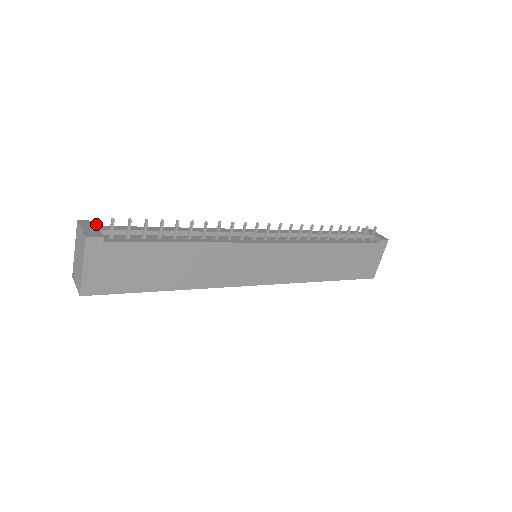
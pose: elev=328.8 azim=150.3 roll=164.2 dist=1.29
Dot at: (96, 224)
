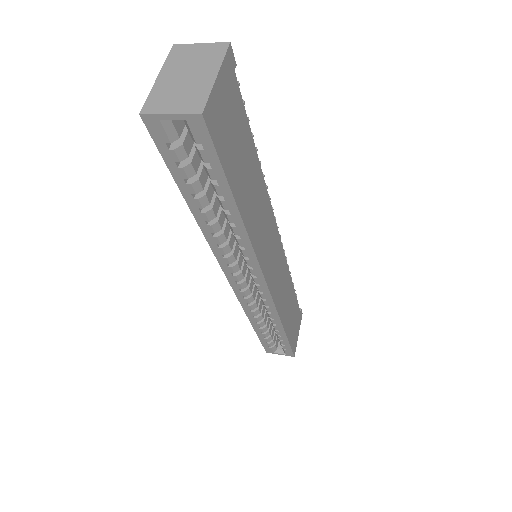
Dot at: occluded
